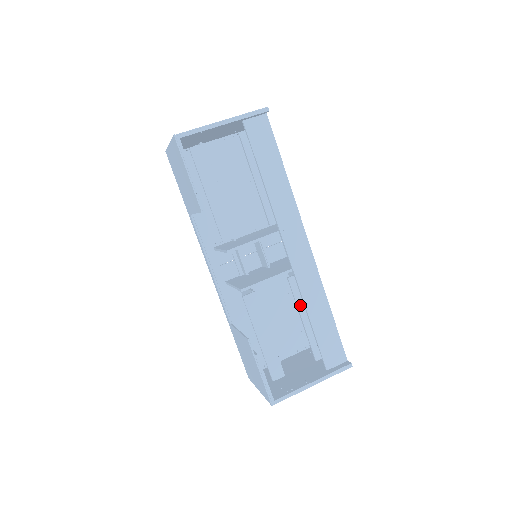
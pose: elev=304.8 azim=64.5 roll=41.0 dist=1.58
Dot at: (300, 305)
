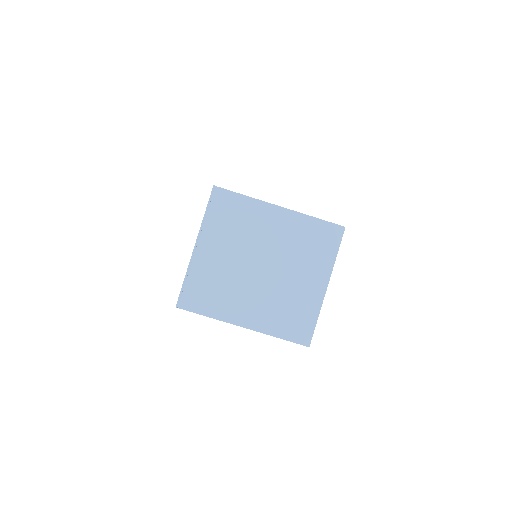
Dot at: occluded
